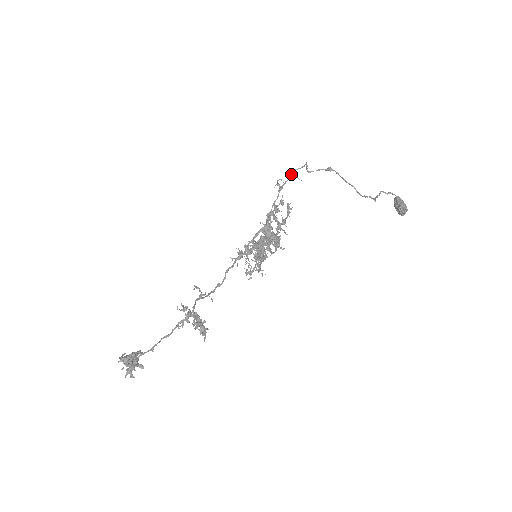
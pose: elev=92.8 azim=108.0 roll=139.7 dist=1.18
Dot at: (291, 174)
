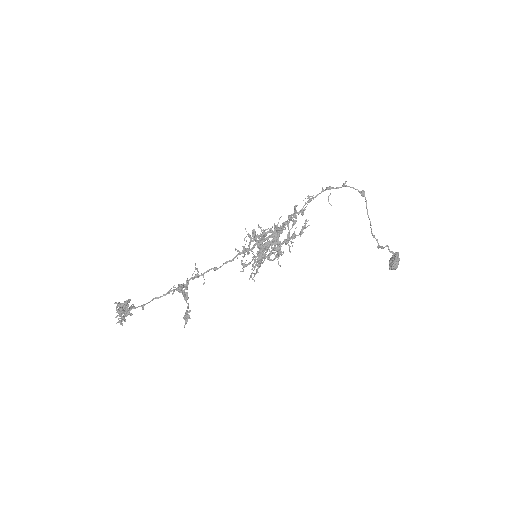
Dot at: (326, 189)
